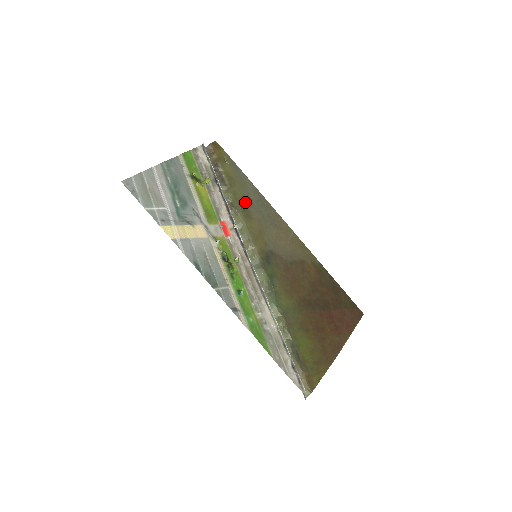
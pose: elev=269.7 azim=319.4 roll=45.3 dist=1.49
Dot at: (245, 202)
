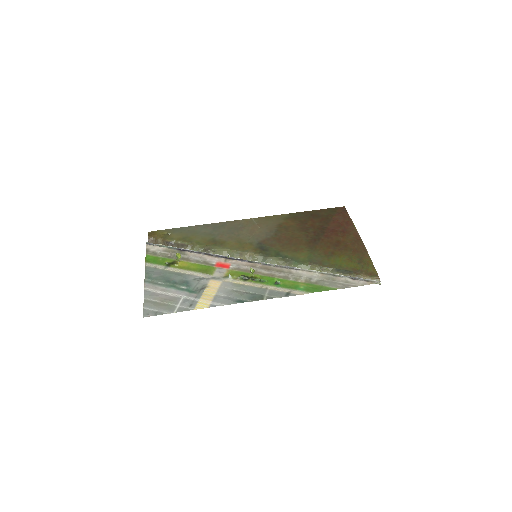
Dot at: (209, 239)
